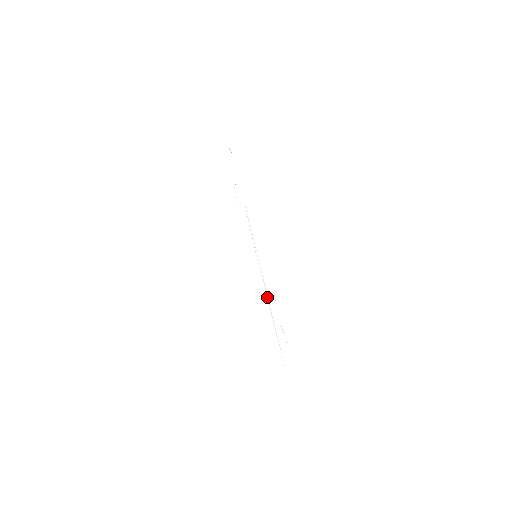
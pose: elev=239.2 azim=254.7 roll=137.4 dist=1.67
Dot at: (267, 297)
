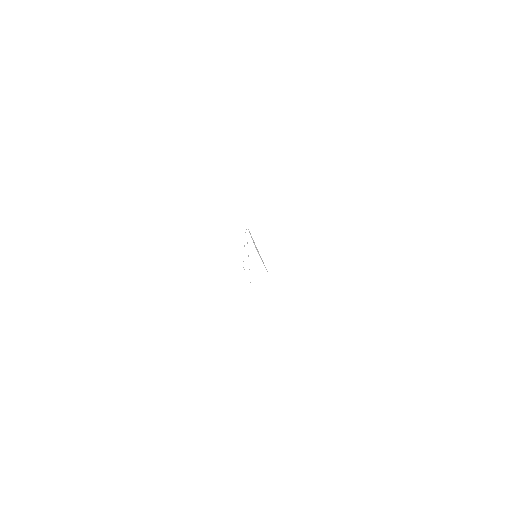
Dot at: (261, 258)
